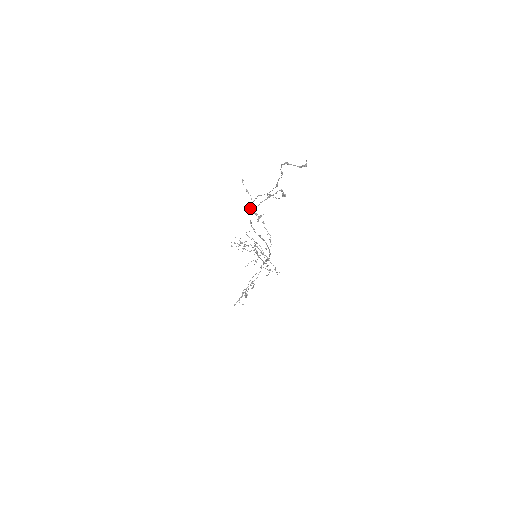
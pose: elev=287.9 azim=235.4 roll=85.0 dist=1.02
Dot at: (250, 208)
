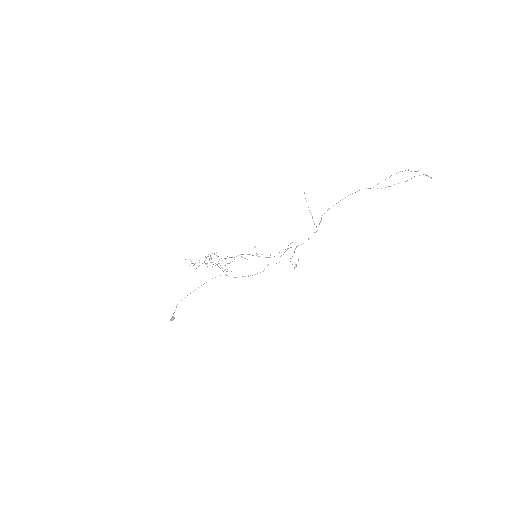
Dot at: occluded
